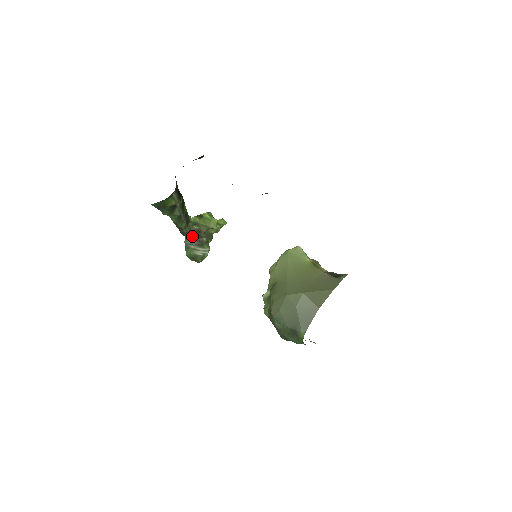
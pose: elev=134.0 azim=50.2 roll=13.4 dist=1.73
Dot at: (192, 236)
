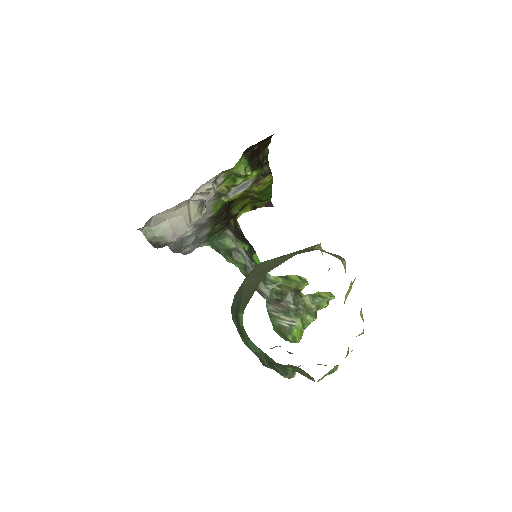
Dot at: (274, 299)
